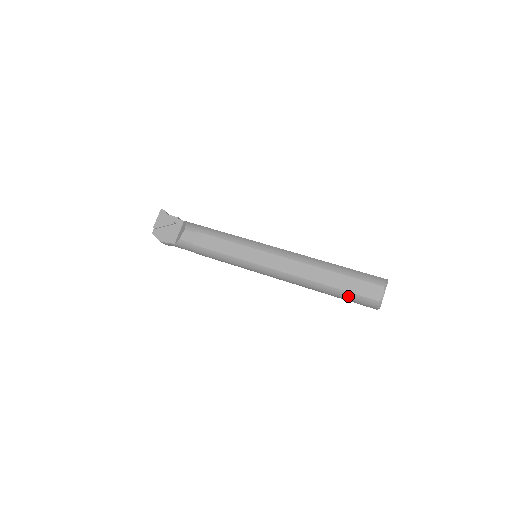
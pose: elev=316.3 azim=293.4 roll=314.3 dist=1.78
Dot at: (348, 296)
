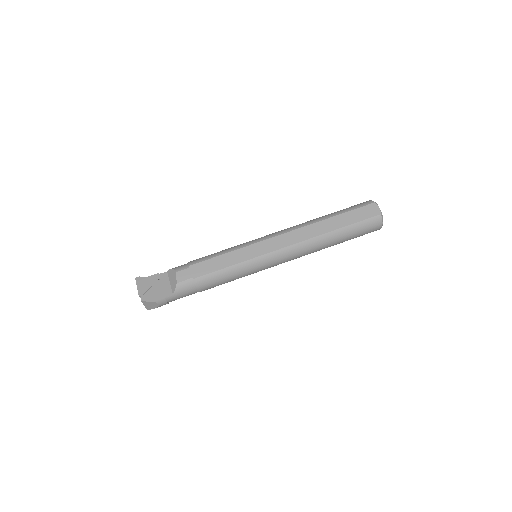
Dot at: (356, 228)
